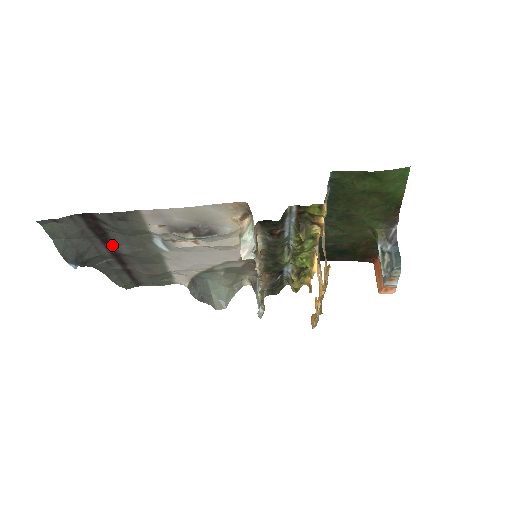
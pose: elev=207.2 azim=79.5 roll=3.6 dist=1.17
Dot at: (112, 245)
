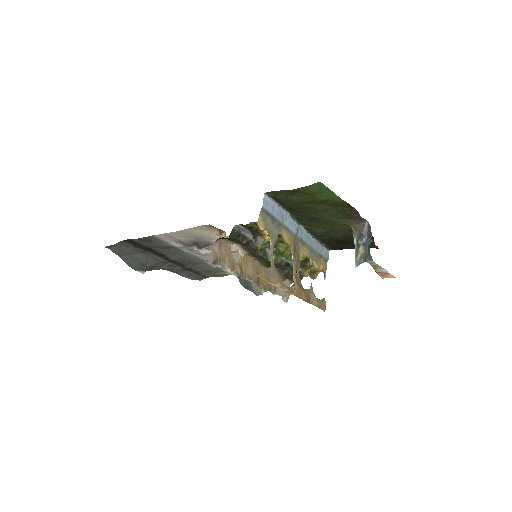
Dot at: (162, 255)
